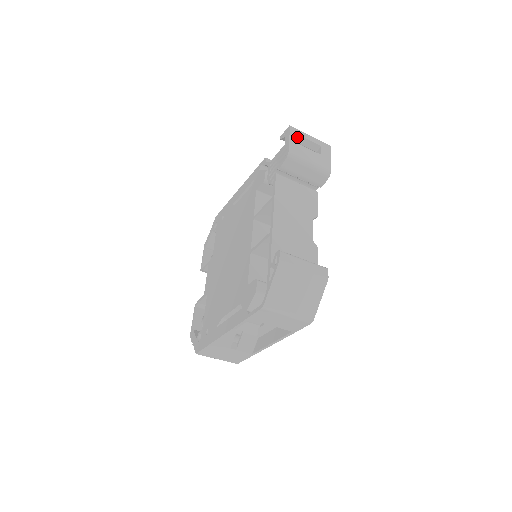
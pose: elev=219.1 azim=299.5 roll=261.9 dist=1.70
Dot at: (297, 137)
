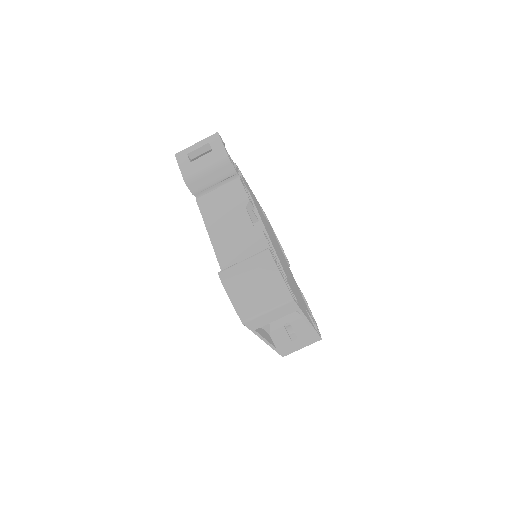
Dot at: (185, 158)
